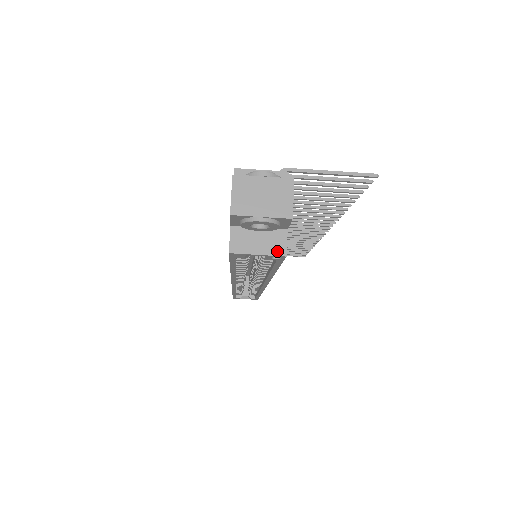
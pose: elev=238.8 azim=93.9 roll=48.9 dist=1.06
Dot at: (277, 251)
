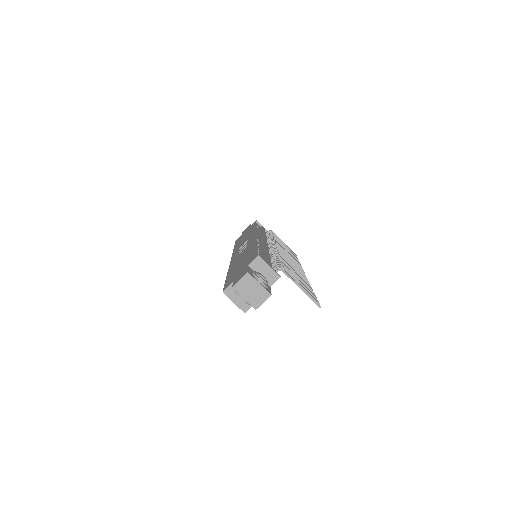
Dot at: (243, 308)
